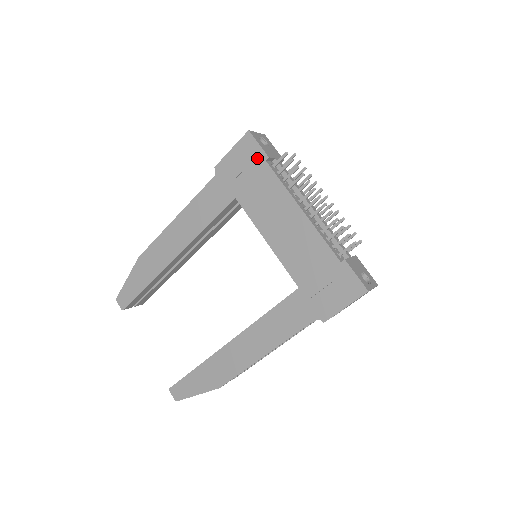
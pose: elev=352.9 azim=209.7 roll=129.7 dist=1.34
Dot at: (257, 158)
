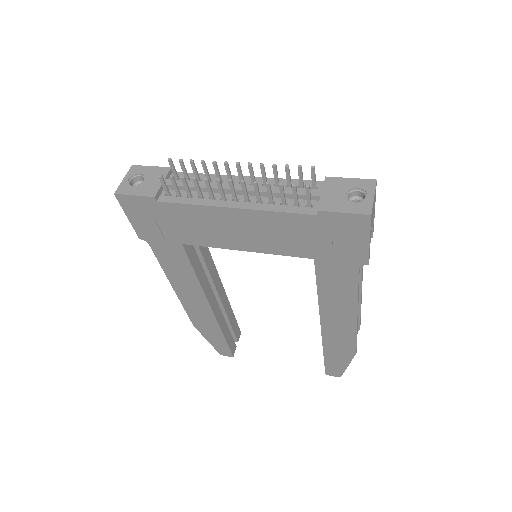
Dot at: (149, 206)
